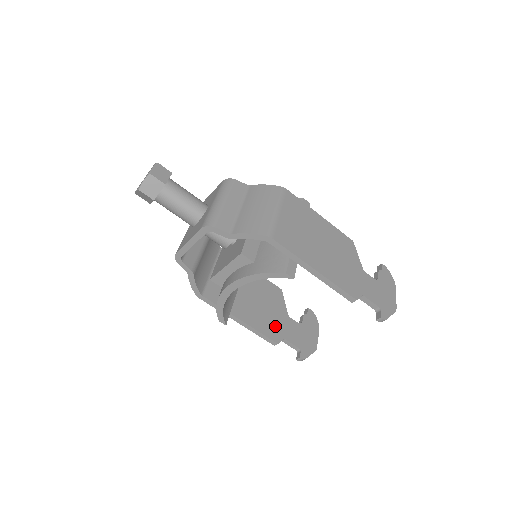
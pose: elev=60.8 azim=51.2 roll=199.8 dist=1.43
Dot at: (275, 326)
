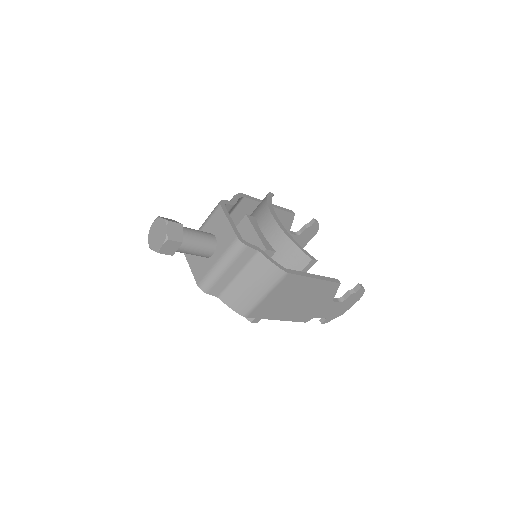
Dot at: occluded
